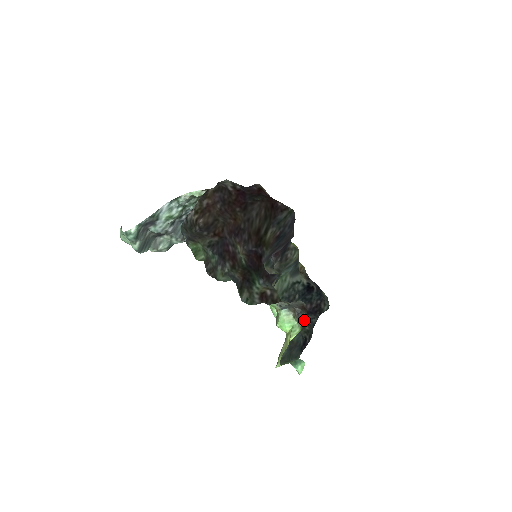
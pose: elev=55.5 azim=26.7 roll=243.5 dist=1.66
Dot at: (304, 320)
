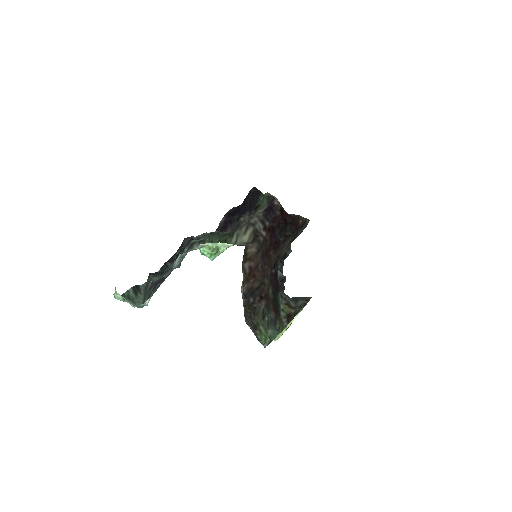
Dot at: occluded
